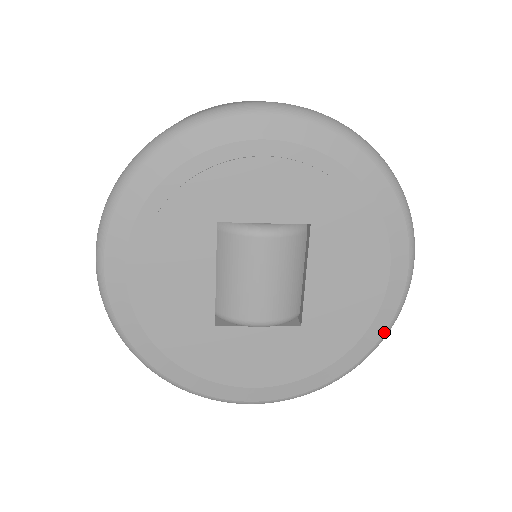
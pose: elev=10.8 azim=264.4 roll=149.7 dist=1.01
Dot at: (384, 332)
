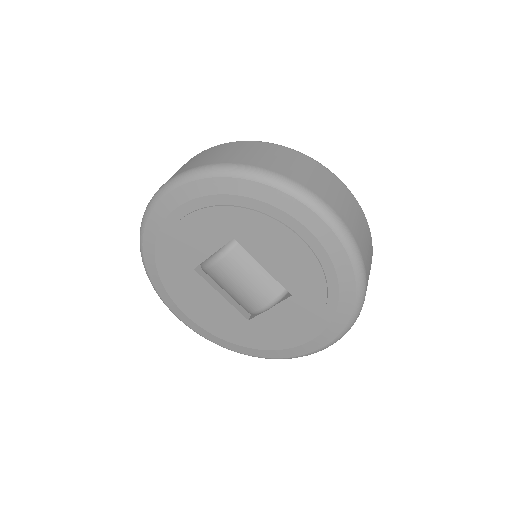
Dot at: (352, 267)
